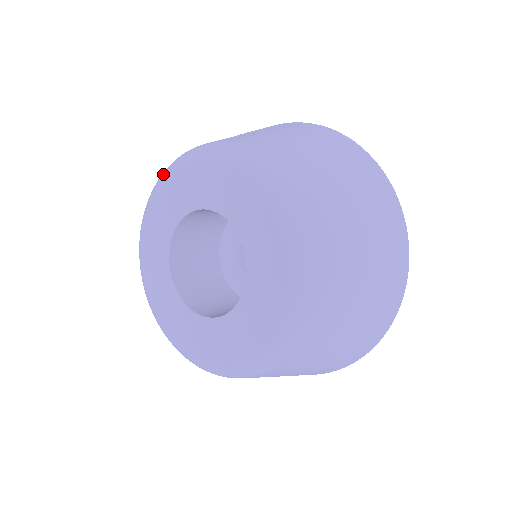
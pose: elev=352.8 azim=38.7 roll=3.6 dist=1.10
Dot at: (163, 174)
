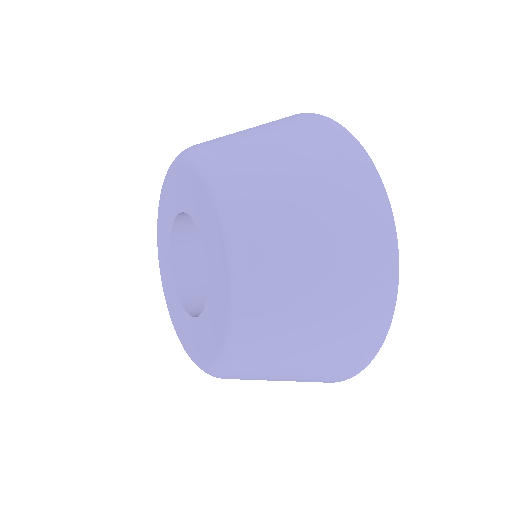
Dot at: (184, 154)
